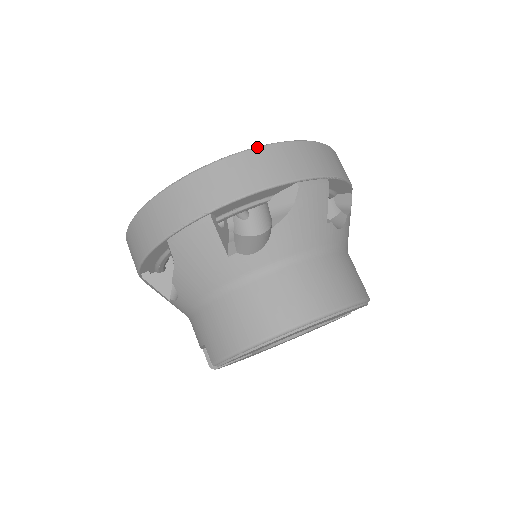
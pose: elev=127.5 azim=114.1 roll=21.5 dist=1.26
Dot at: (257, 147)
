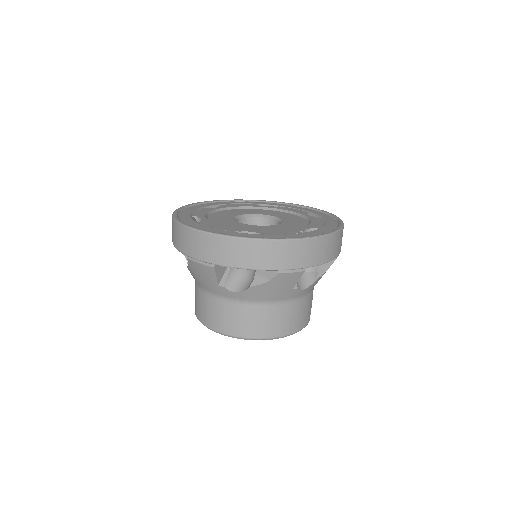
Dot at: (262, 239)
